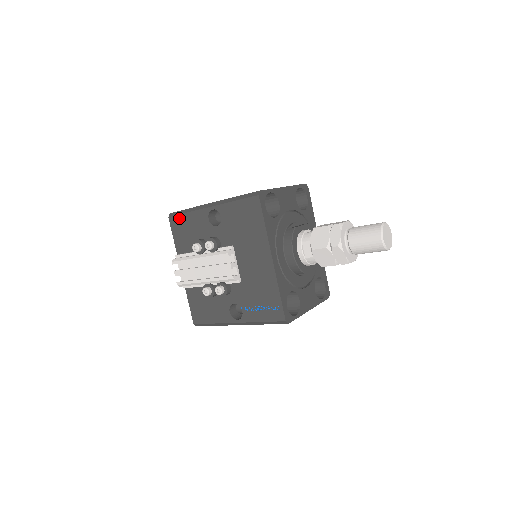
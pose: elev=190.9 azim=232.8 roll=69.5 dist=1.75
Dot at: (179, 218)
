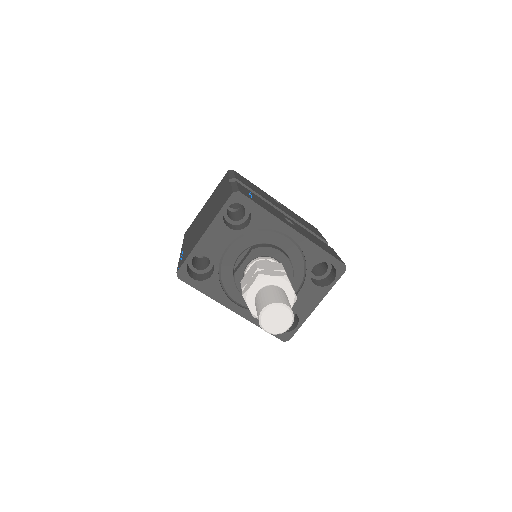
Dot at: occluded
